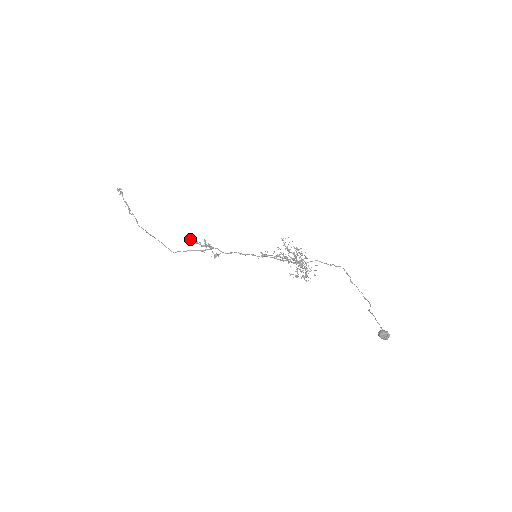
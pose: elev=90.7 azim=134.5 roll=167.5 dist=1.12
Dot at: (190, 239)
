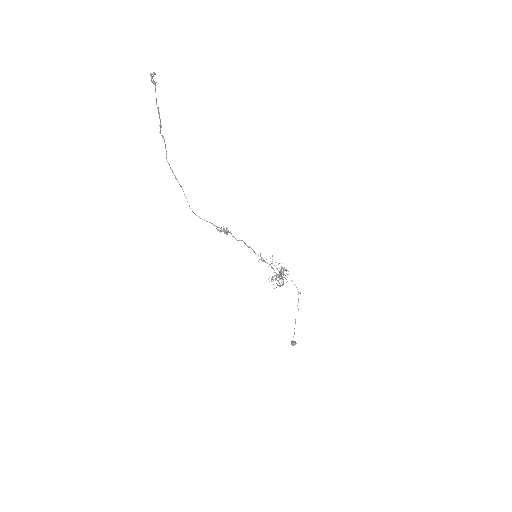
Dot at: occluded
